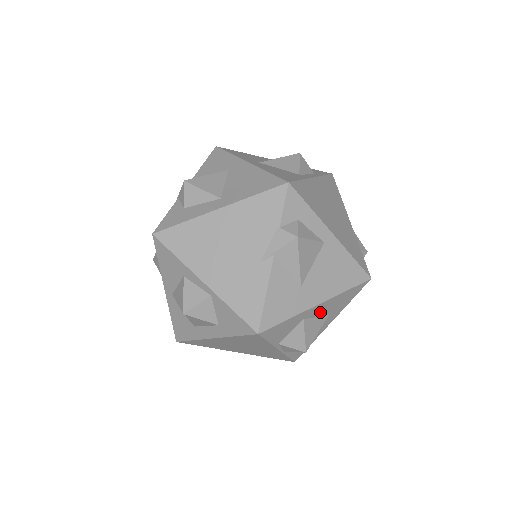
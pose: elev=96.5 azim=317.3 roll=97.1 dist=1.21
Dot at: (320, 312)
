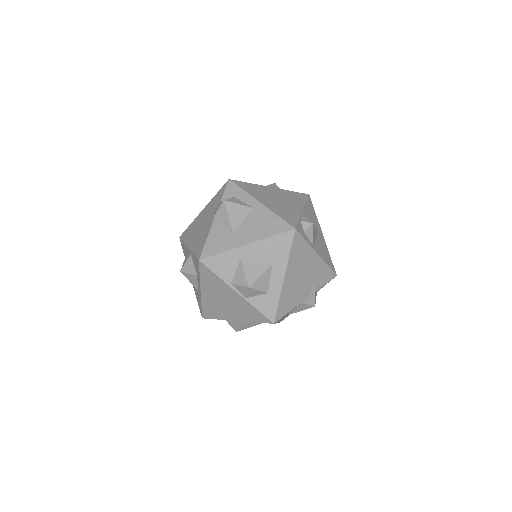
Dot at: (257, 256)
